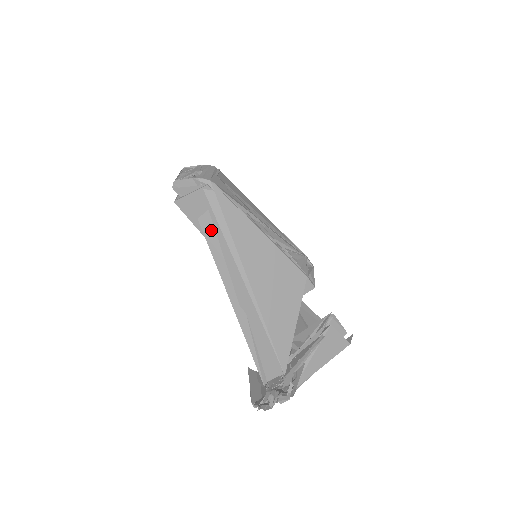
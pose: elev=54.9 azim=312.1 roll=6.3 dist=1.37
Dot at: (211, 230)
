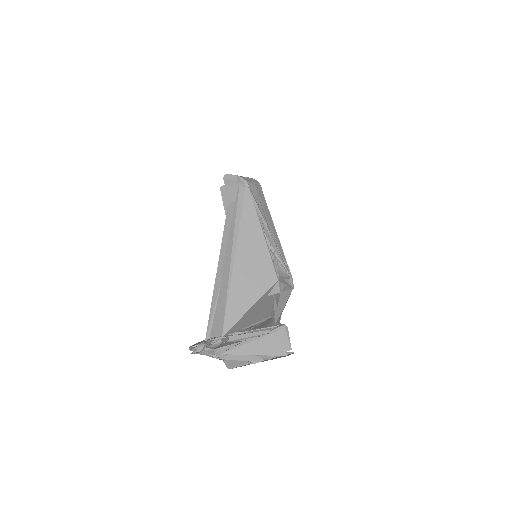
Dot at: (231, 214)
